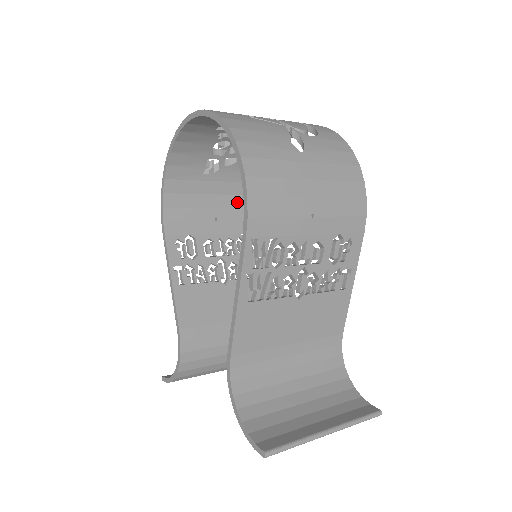
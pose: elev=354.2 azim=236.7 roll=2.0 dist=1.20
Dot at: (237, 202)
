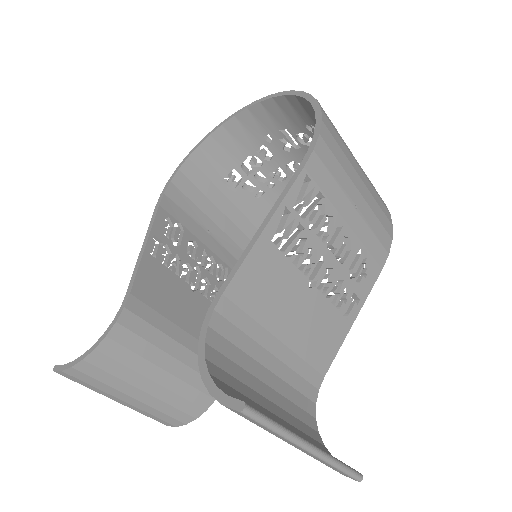
Dot at: (233, 232)
